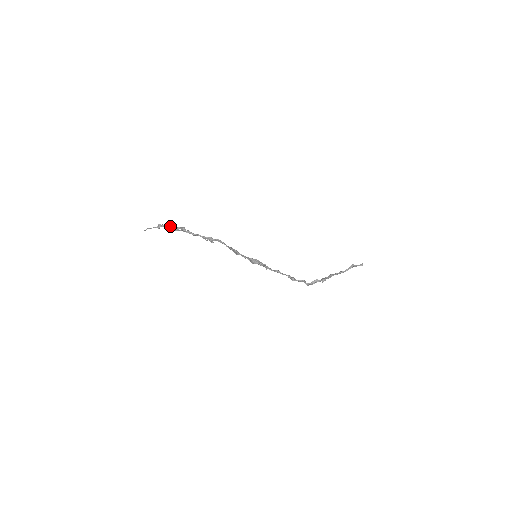
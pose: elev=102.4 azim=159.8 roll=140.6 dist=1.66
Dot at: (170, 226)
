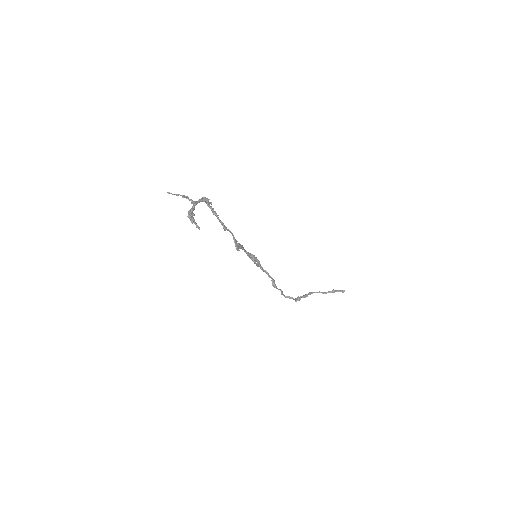
Dot at: (193, 209)
